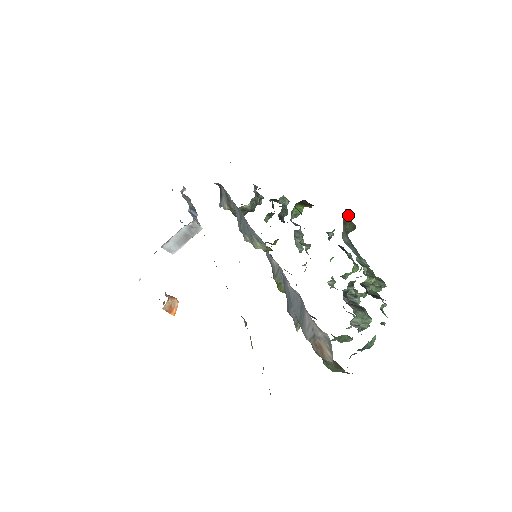
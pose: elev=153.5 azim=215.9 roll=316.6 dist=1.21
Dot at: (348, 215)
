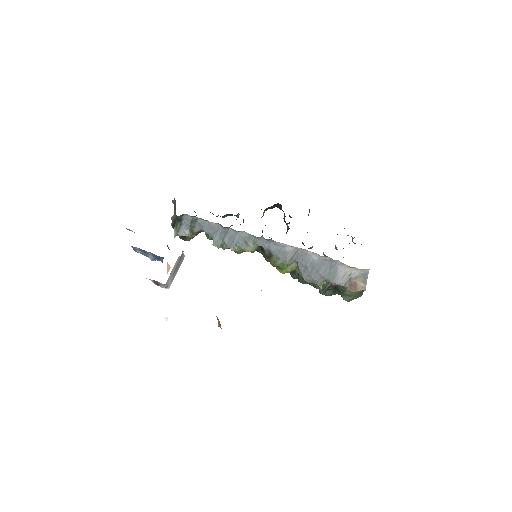
Dot at: occluded
